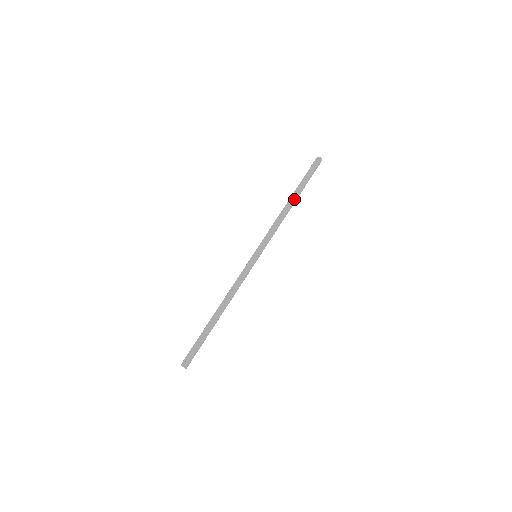
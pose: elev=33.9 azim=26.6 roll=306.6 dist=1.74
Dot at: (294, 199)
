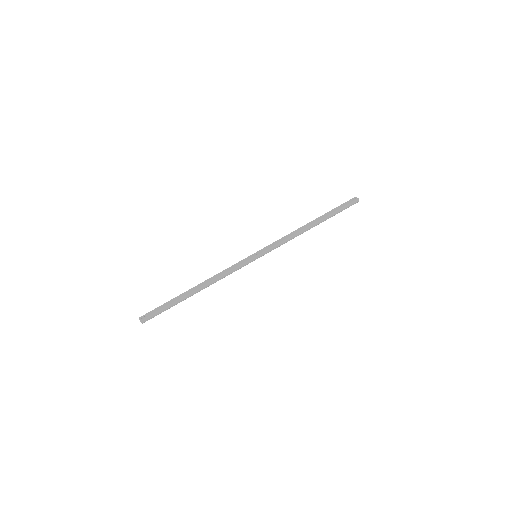
Dot at: (316, 223)
